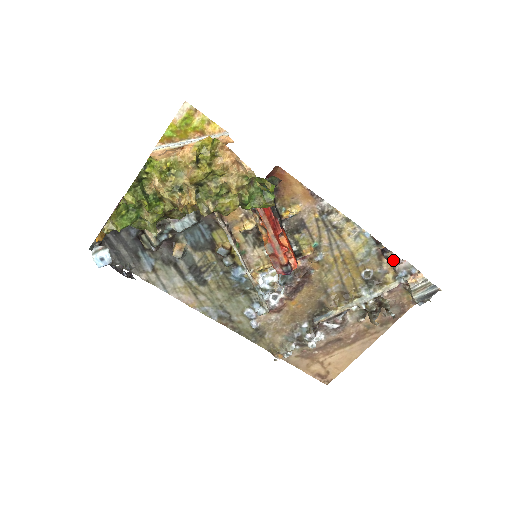
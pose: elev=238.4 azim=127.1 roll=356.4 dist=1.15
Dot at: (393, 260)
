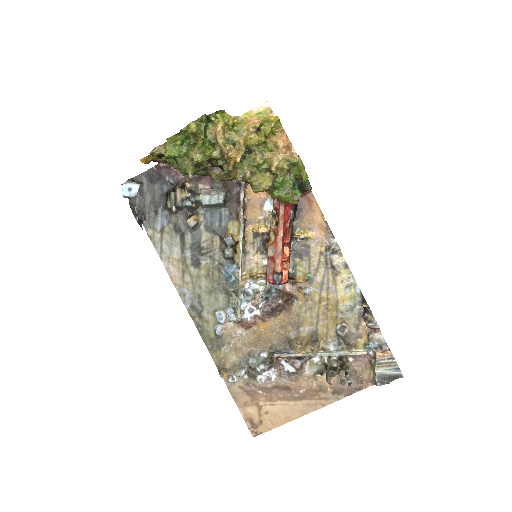
Dot at: (371, 323)
